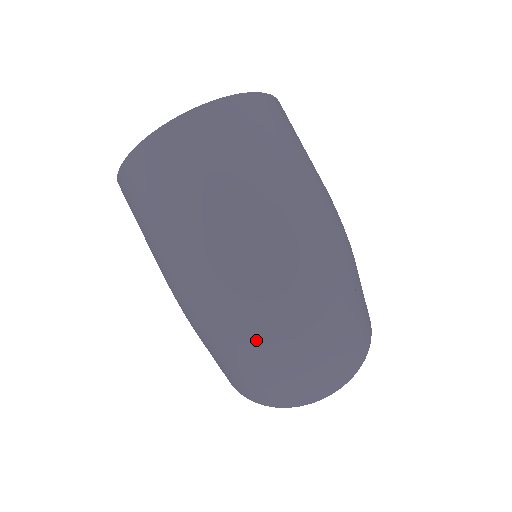
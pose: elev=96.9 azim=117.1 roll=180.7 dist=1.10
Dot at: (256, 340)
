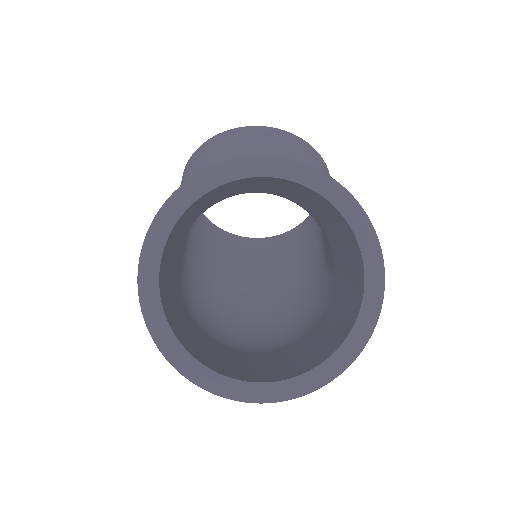
Dot at: occluded
